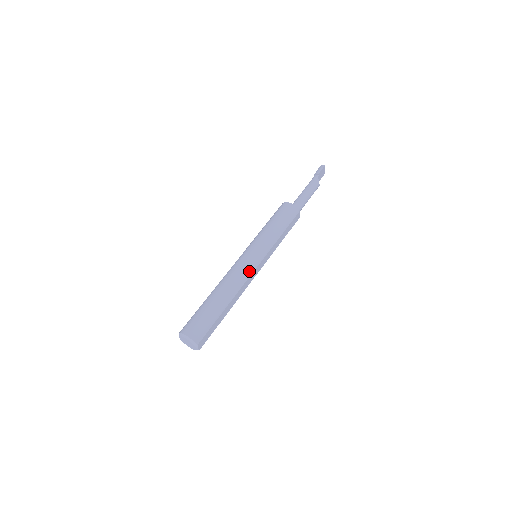
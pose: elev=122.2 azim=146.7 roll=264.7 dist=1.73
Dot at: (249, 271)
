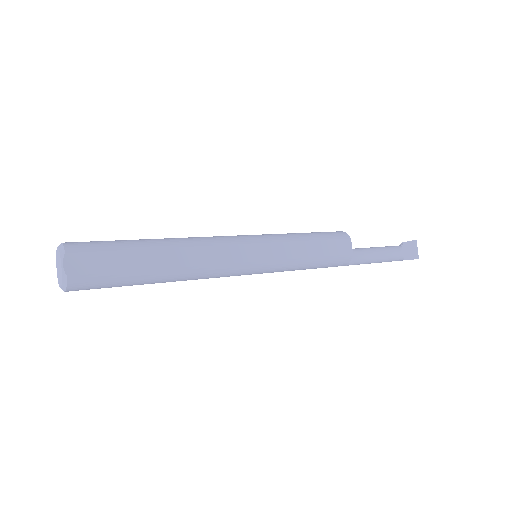
Dot at: (226, 240)
